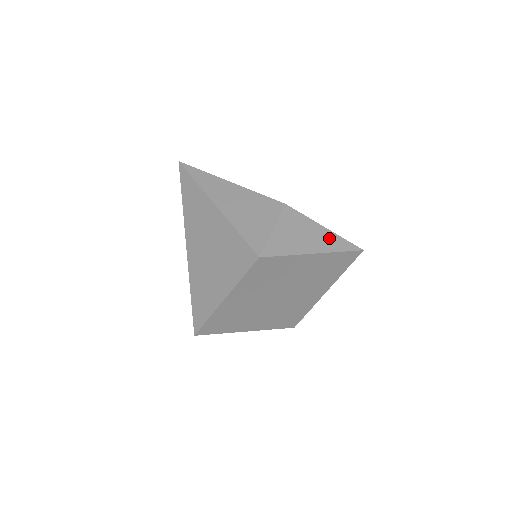
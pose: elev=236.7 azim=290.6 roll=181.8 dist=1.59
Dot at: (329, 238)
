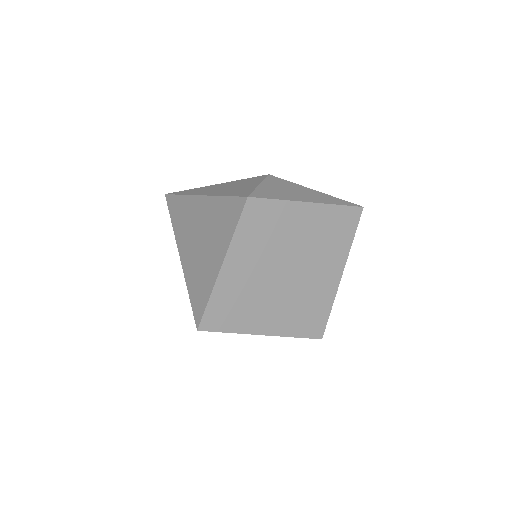
Dot at: (322, 196)
